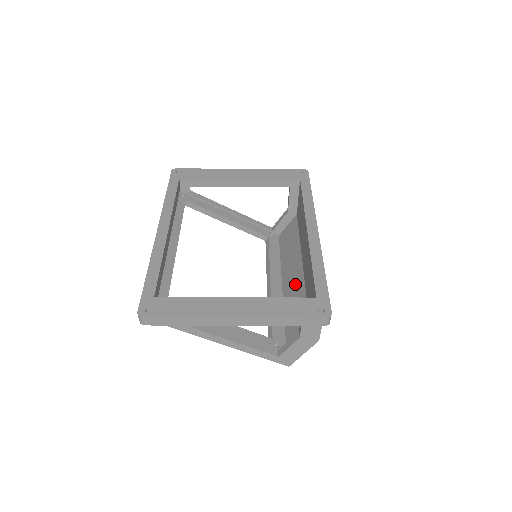
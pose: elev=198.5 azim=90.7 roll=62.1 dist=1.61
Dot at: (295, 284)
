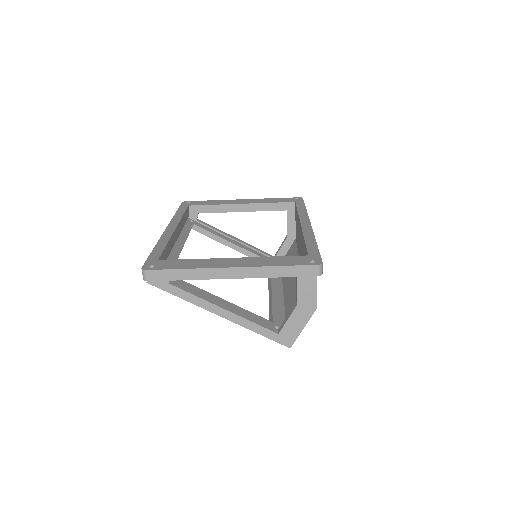
Dot at: (294, 282)
